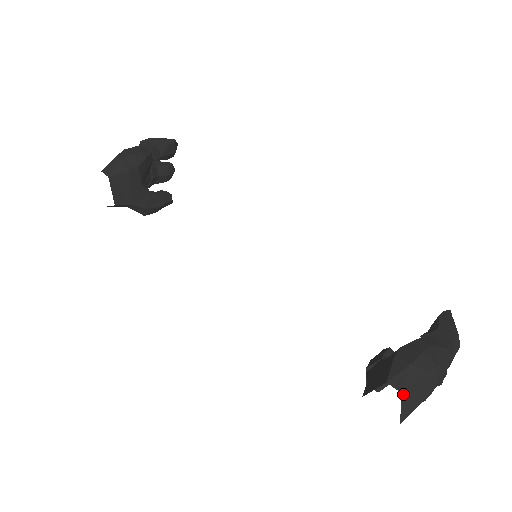
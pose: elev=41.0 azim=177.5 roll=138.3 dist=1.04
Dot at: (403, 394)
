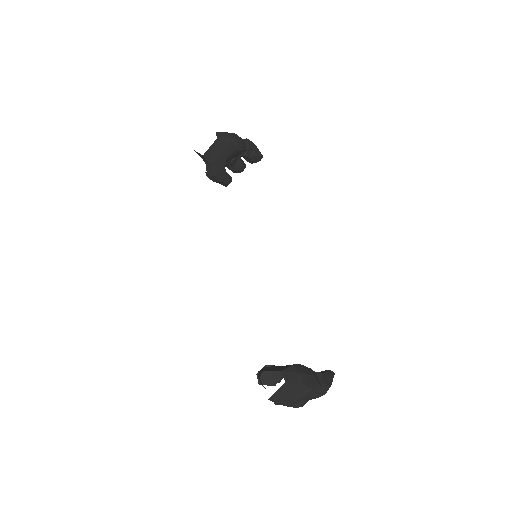
Dot at: (285, 383)
